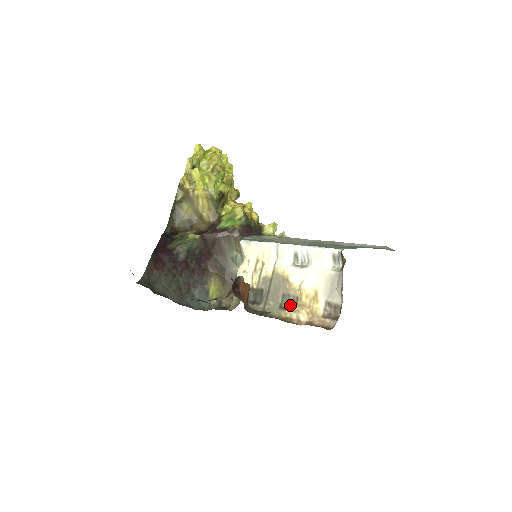
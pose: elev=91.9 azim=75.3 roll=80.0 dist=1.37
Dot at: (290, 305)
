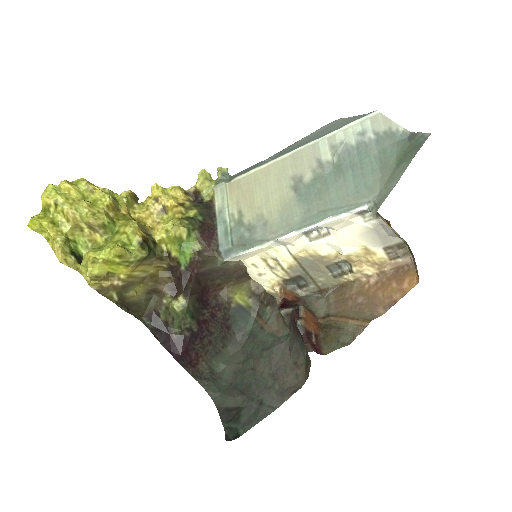
Dot at: (342, 268)
